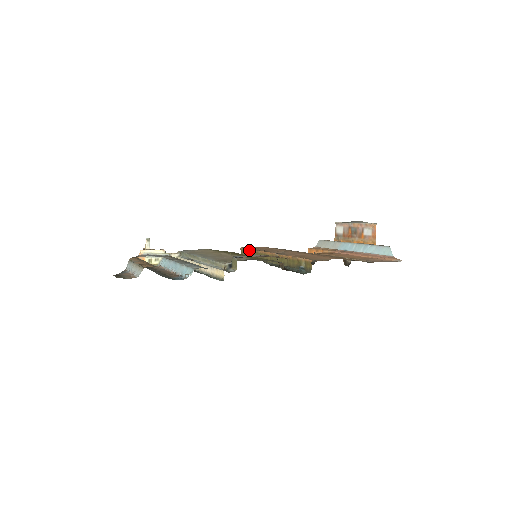
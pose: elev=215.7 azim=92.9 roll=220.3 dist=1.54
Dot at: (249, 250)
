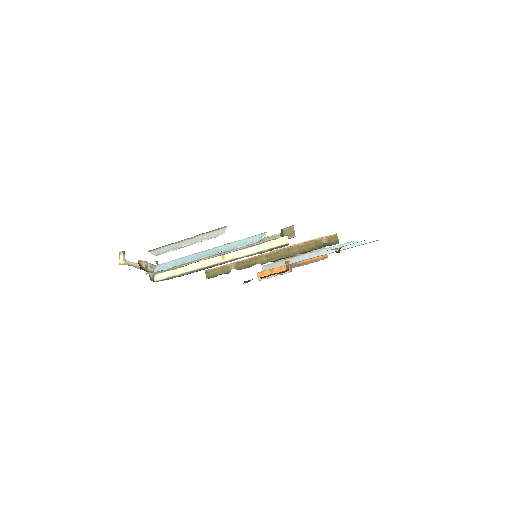
Dot at: (224, 266)
